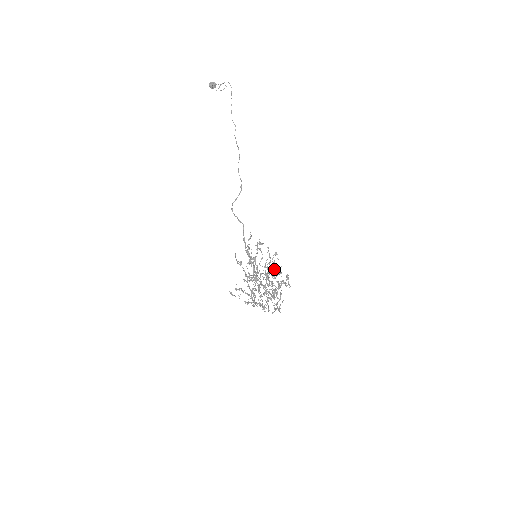
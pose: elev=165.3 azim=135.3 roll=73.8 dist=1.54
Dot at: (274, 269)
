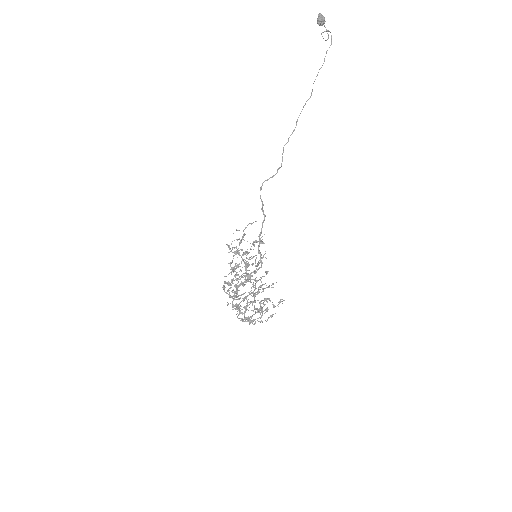
Dot at: occluded
